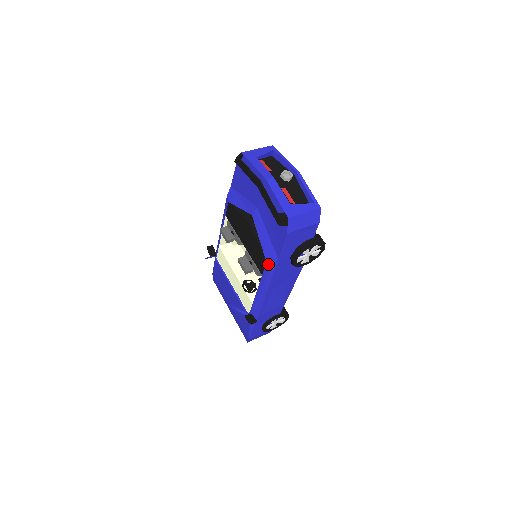
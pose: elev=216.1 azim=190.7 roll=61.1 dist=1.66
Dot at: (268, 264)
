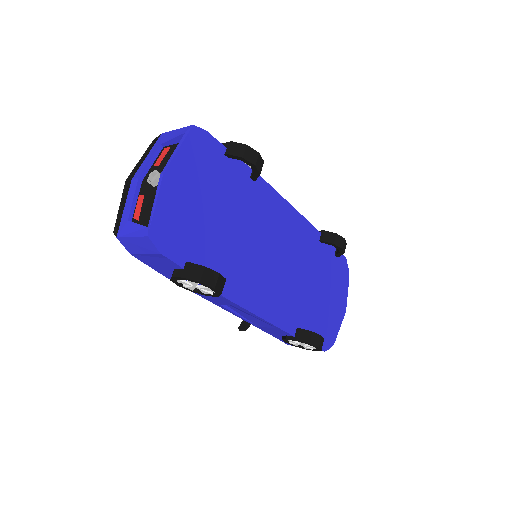
Dot at: occluded
